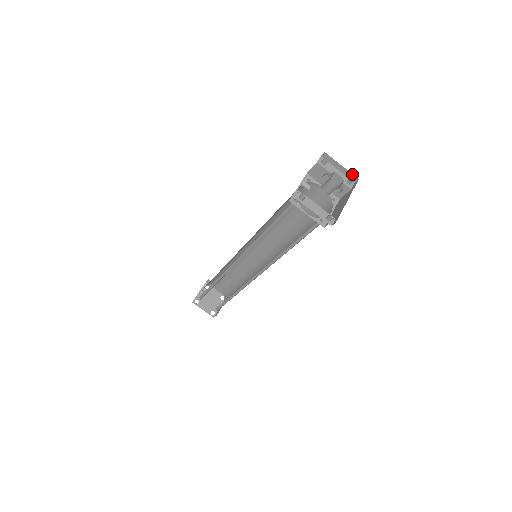
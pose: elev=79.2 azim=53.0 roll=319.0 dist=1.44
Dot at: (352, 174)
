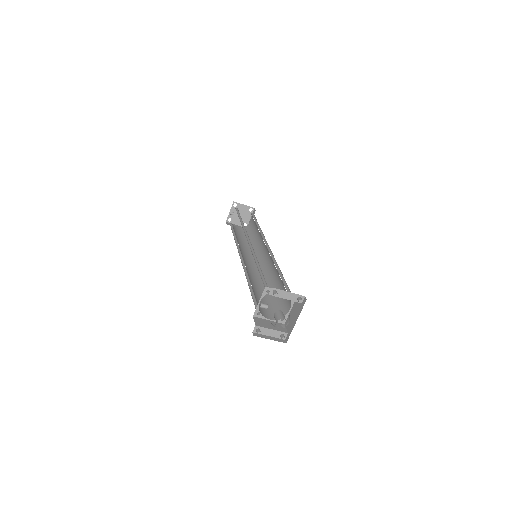
Dot at: (300, 297)
